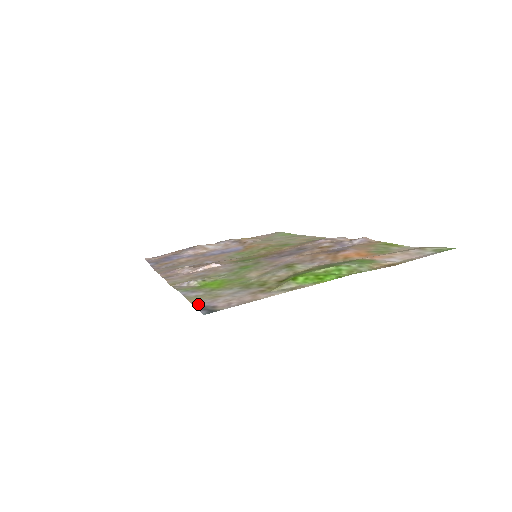
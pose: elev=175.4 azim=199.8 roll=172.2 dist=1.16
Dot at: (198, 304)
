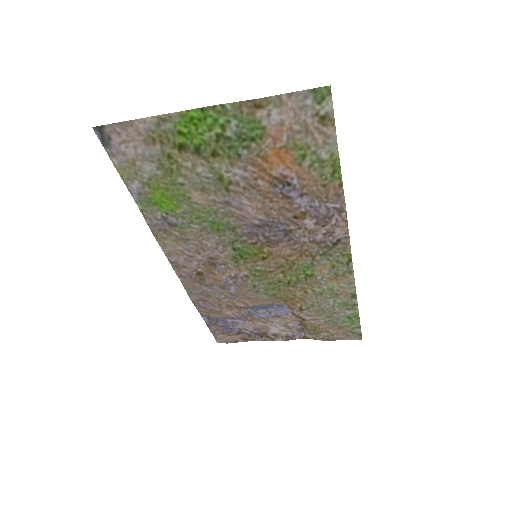
Dot at: (112, 156)
